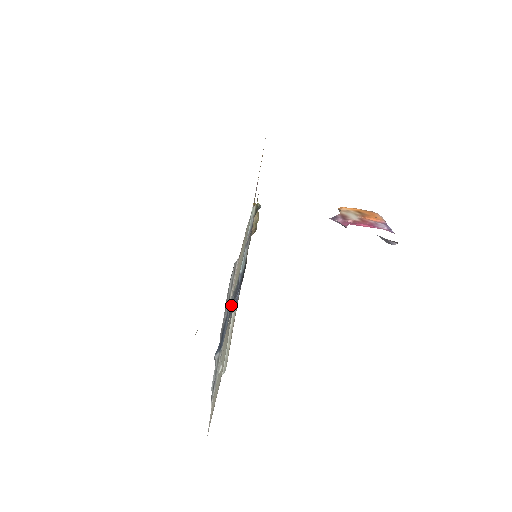
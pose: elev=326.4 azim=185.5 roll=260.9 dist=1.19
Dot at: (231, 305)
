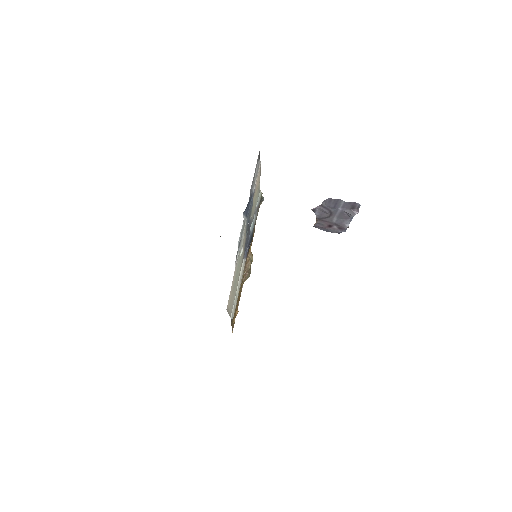
Dot at: (252, 203)
